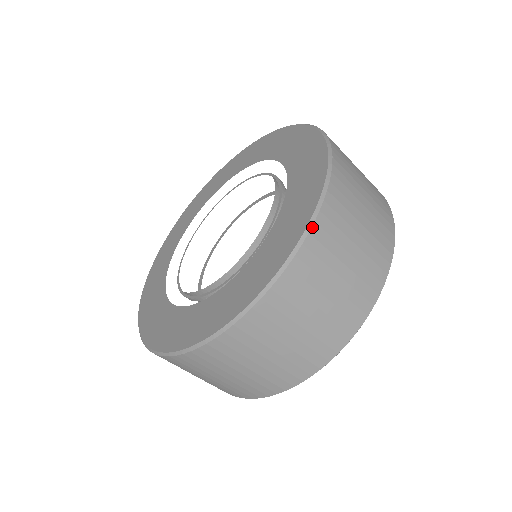
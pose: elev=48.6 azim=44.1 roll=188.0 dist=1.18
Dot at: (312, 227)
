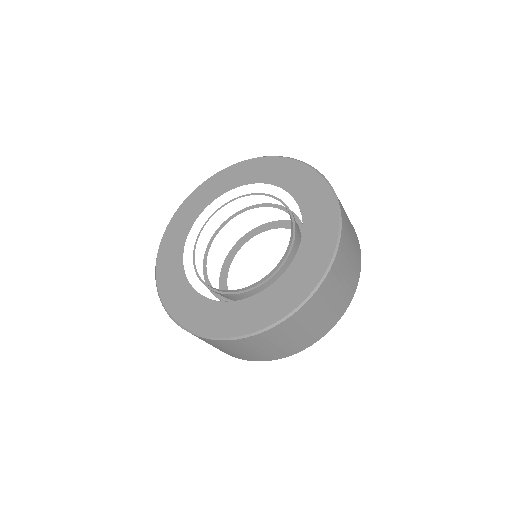
Dot at: (287, 319)
